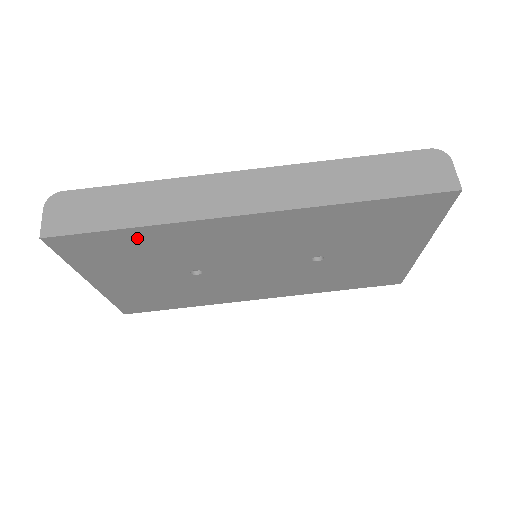
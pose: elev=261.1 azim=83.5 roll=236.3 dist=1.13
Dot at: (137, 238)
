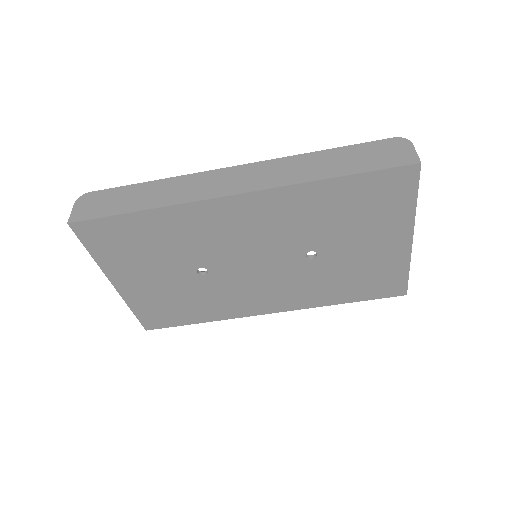
Dot at: (145, 224)
